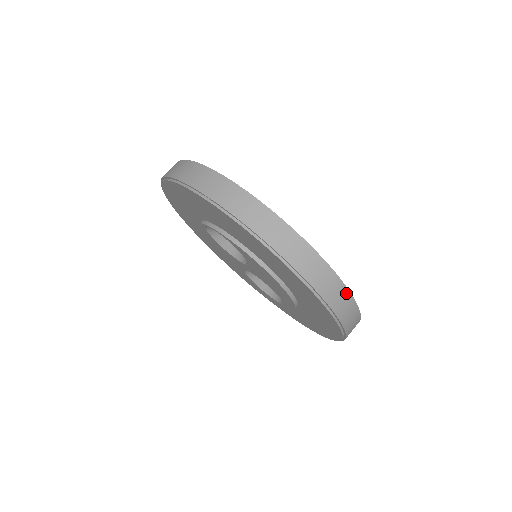
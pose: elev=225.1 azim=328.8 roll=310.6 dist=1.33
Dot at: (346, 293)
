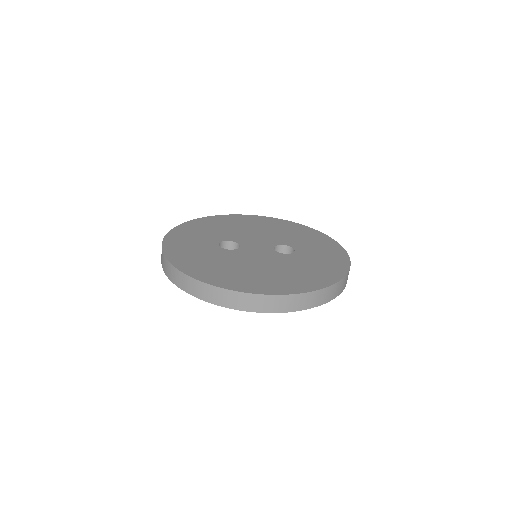
Dot at: (264, 297)
